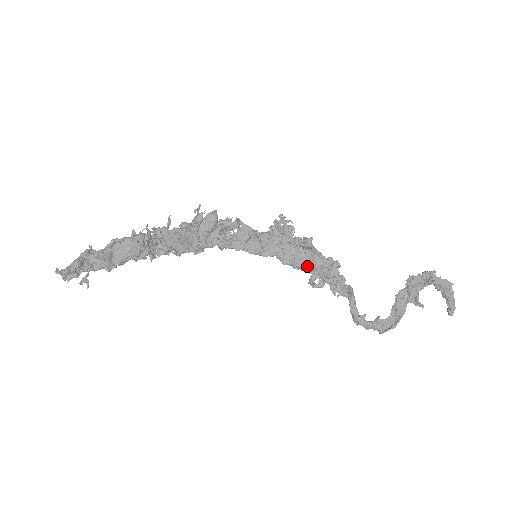
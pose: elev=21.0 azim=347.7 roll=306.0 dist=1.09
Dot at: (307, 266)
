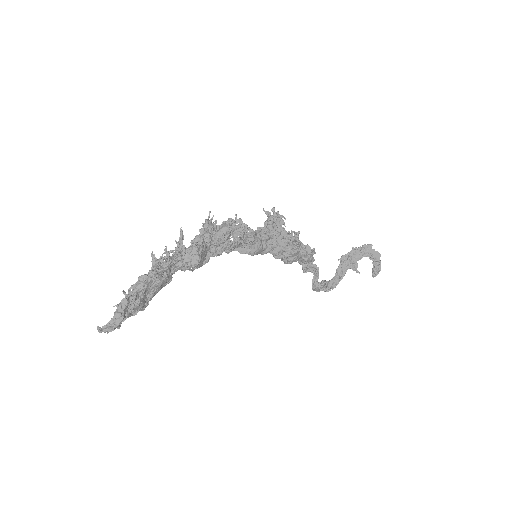
Dot at: (294, 259)
